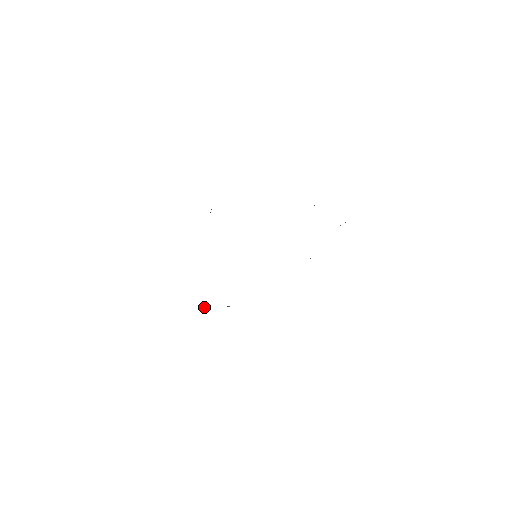
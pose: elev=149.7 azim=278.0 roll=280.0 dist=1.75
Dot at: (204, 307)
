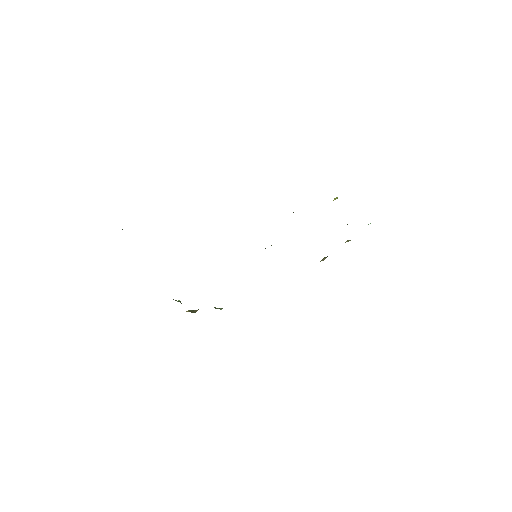
Dot at: (188, 310)
